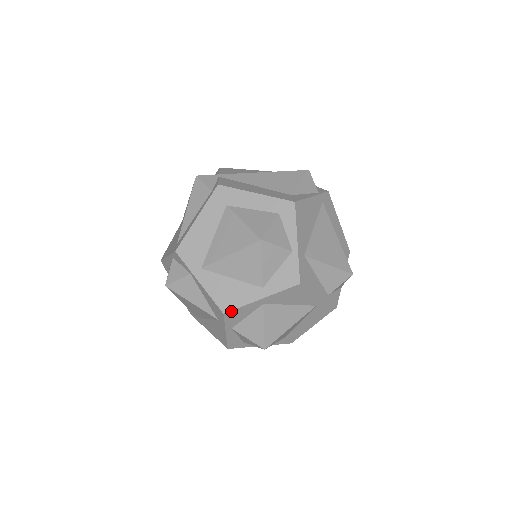
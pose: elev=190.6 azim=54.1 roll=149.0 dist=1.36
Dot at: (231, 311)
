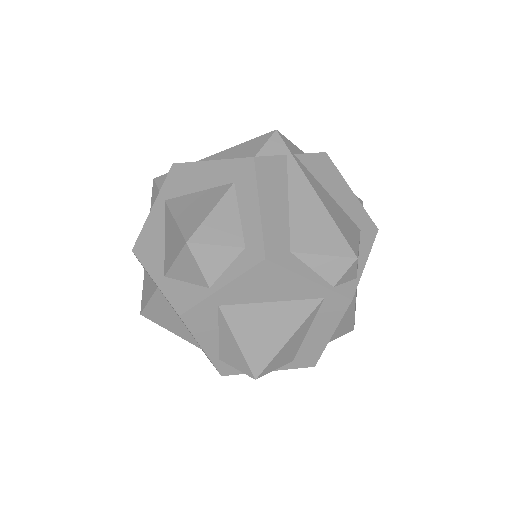
Dot at: (137, 257)
